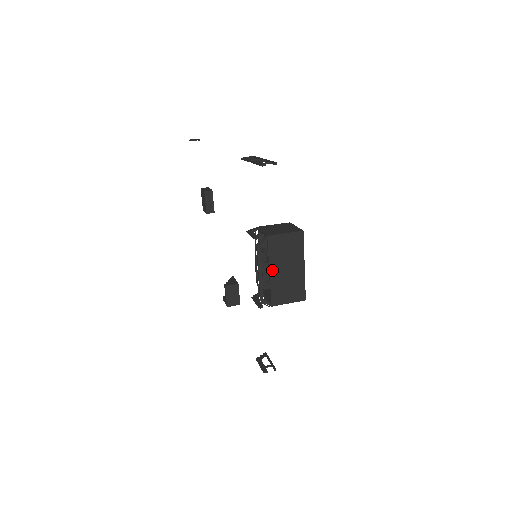
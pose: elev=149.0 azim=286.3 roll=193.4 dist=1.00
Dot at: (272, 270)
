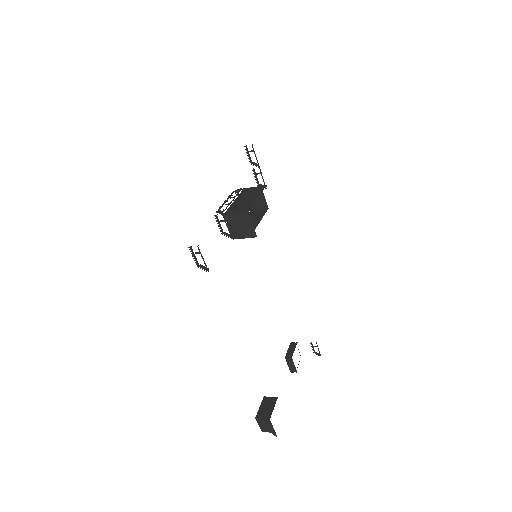
Dot at: (236, 200)
